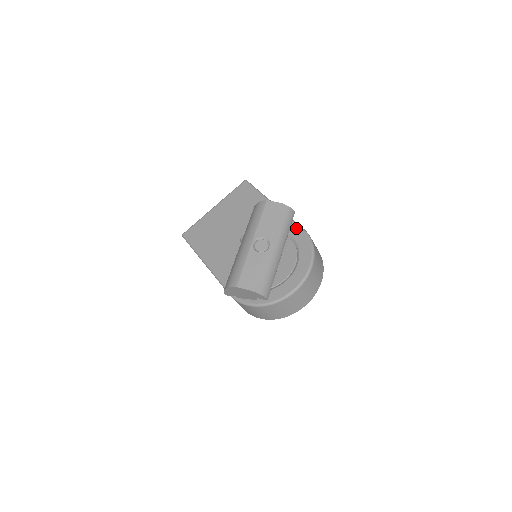
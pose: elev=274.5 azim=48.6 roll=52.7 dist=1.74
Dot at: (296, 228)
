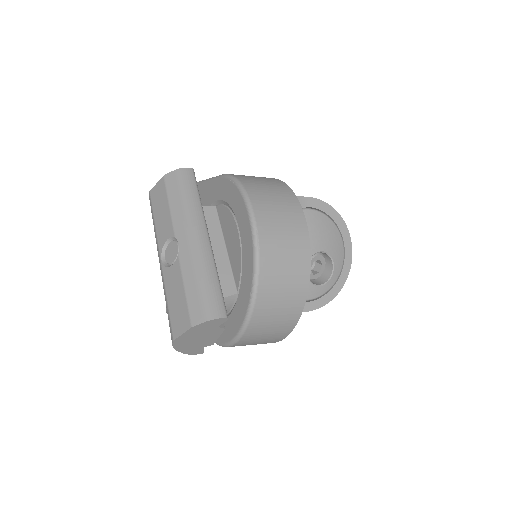
Dot at: (215, 184)
